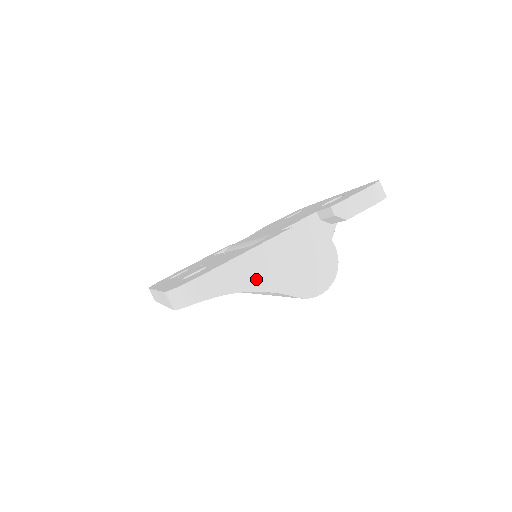
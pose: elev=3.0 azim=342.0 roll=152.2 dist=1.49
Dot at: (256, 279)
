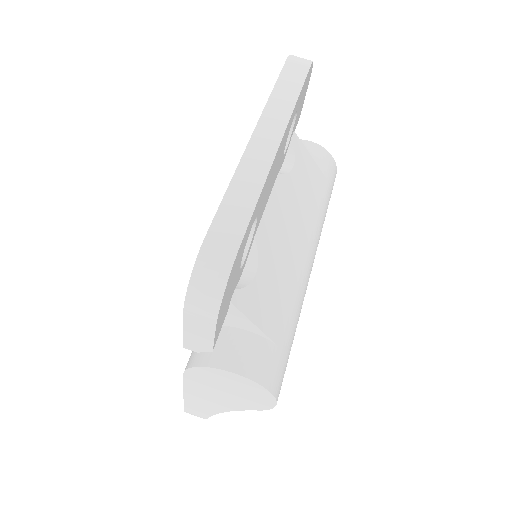
Dot at: (214, 406)
